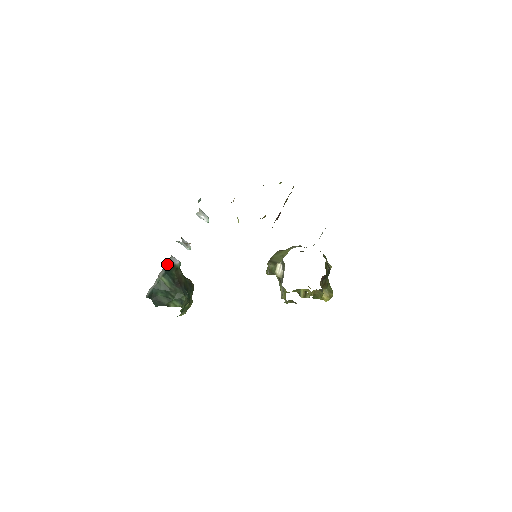
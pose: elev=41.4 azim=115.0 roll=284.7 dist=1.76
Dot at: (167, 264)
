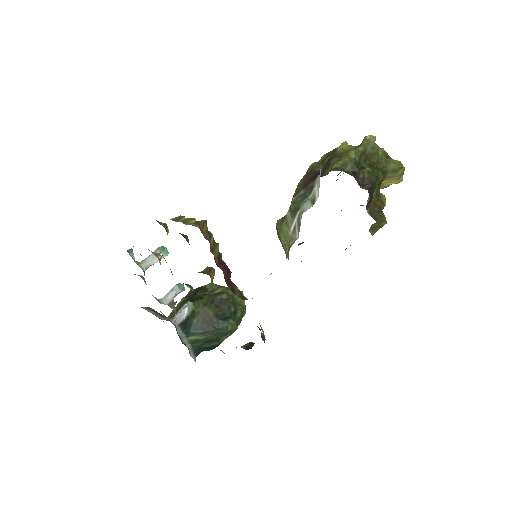
Dot at: (179, 329)
